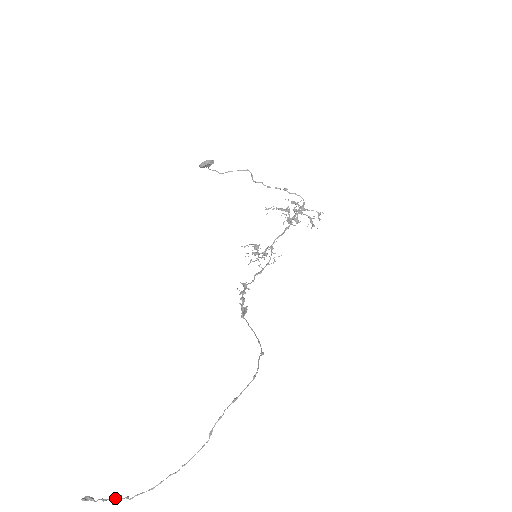
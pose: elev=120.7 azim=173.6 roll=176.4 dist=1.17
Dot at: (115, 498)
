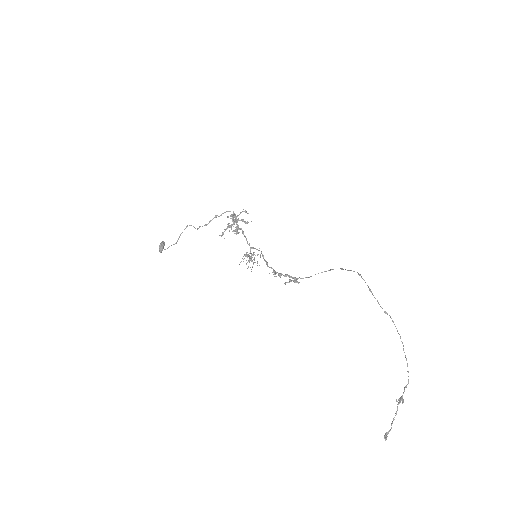
Dot at: (400, 401)
